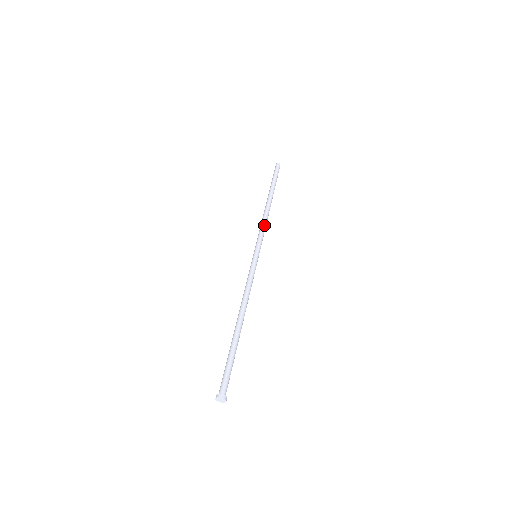
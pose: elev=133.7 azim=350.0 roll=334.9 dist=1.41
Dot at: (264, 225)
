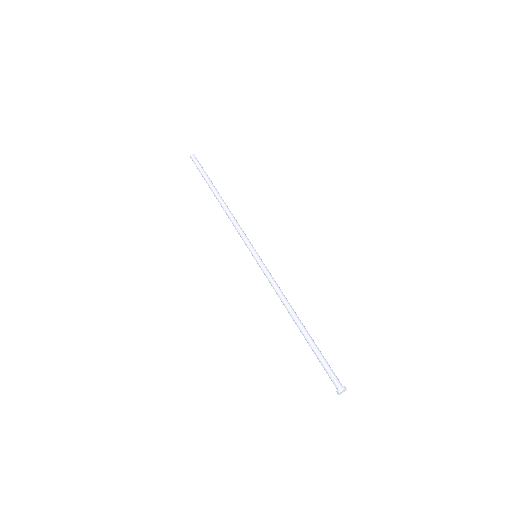
Dot at: (237, 223)
